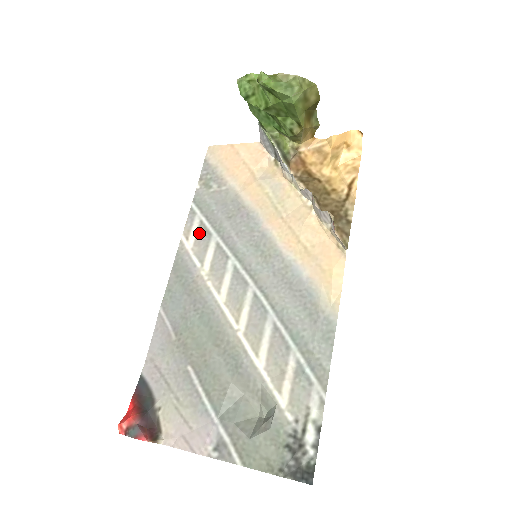
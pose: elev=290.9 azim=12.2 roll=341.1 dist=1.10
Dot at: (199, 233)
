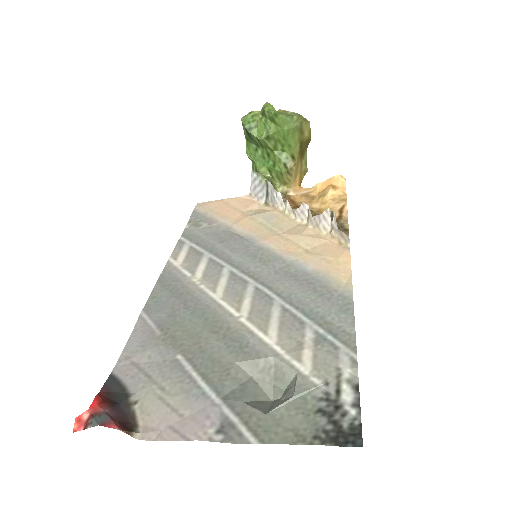
Dot at: (189, 254)
